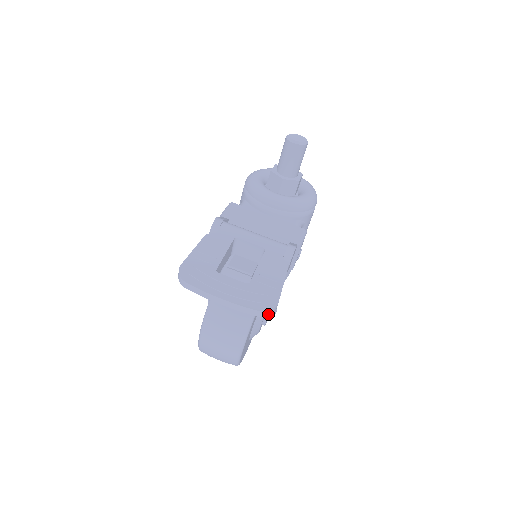
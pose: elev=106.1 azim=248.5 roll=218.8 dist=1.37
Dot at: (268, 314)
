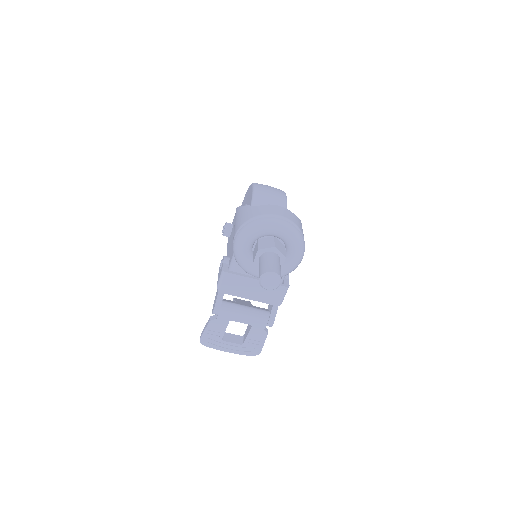
Dot at: occluded
